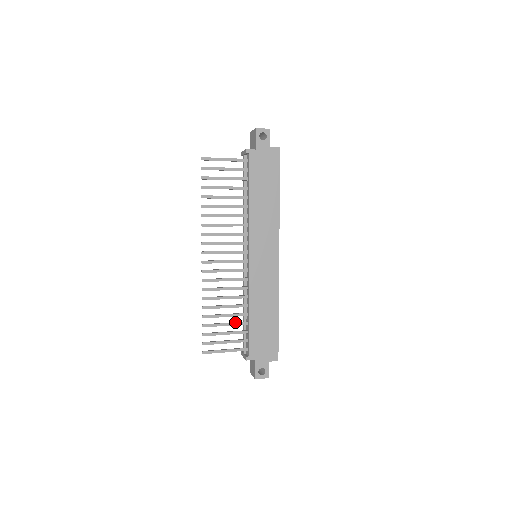
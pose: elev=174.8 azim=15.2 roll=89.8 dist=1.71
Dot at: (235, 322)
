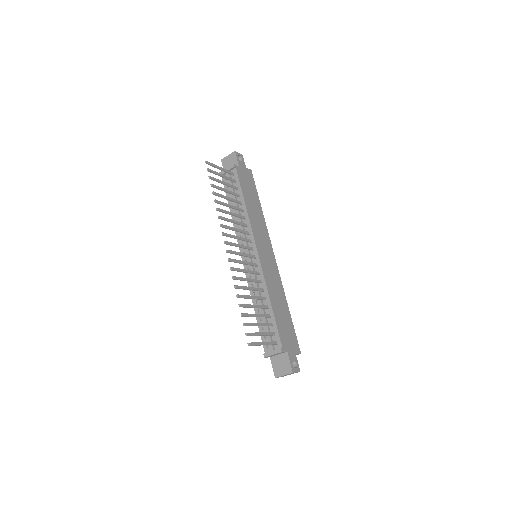
Dot at: (262, 314)
